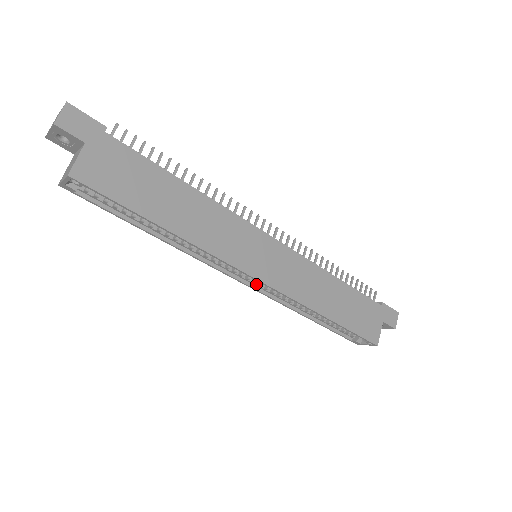
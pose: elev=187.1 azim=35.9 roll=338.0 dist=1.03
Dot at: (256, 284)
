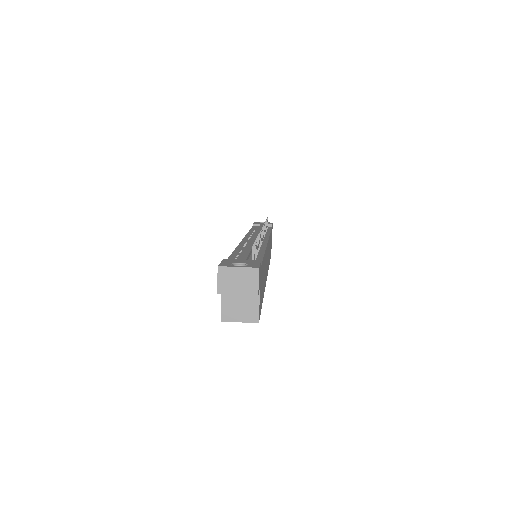
Dot at: occluded
